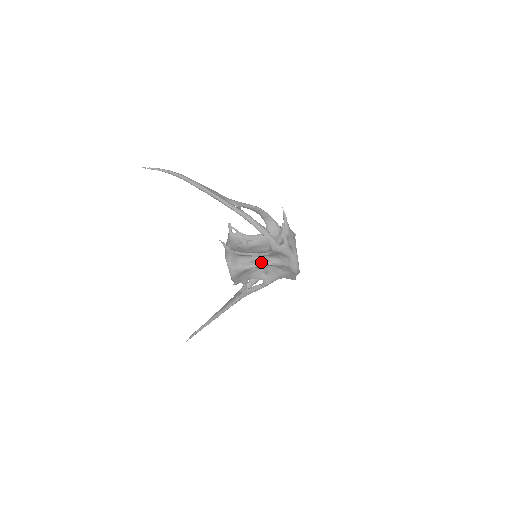
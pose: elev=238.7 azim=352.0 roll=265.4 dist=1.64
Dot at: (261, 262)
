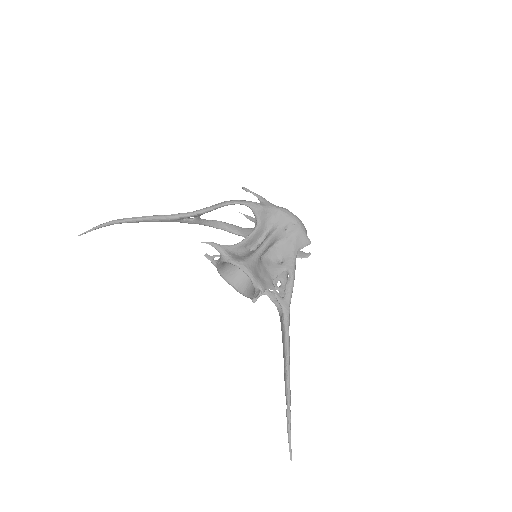
Dot at: (262, 243)
